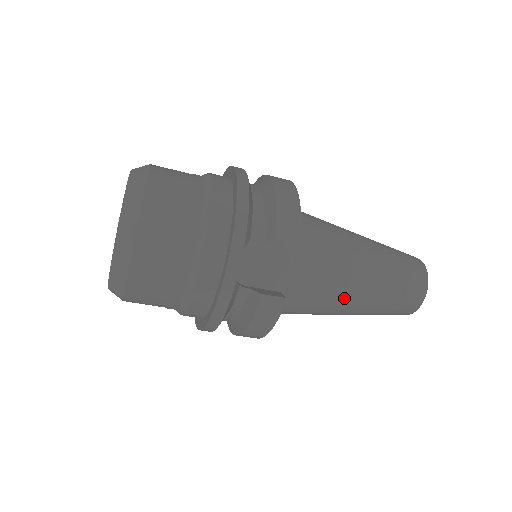
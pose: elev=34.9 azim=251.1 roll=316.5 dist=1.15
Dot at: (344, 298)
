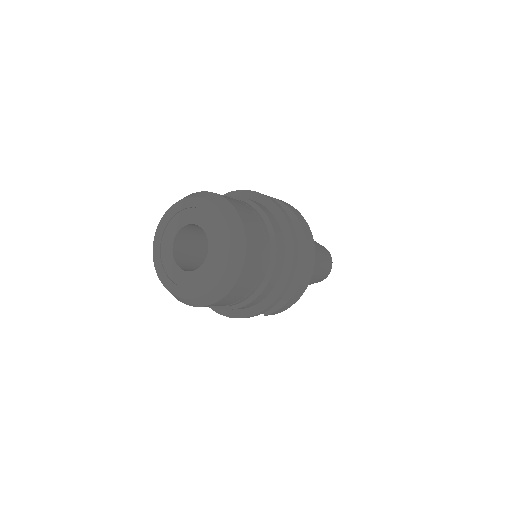
Dot at: occluded
